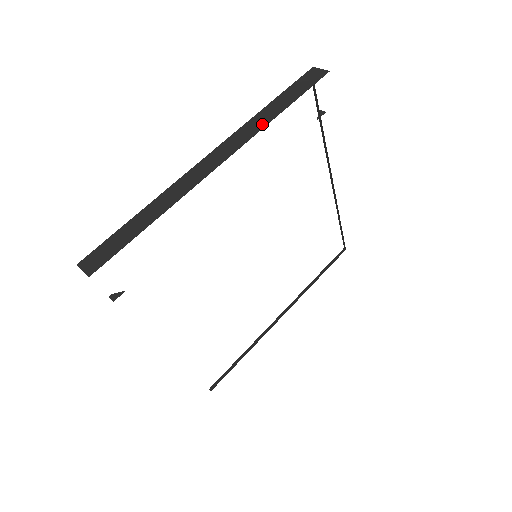
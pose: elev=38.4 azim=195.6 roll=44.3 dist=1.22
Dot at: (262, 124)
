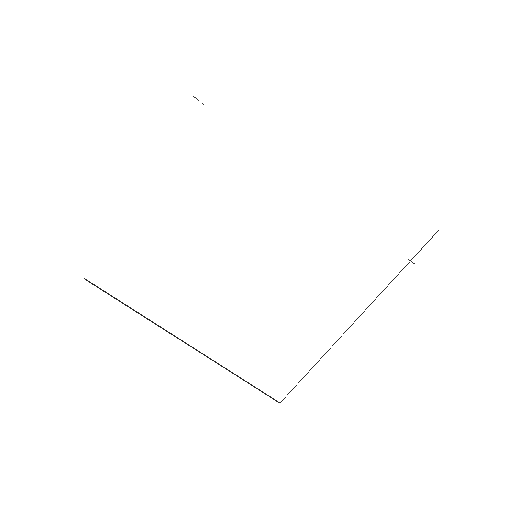
Dot at: occluded
